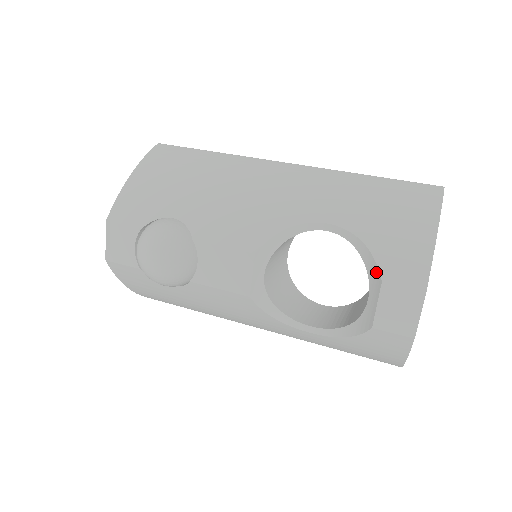
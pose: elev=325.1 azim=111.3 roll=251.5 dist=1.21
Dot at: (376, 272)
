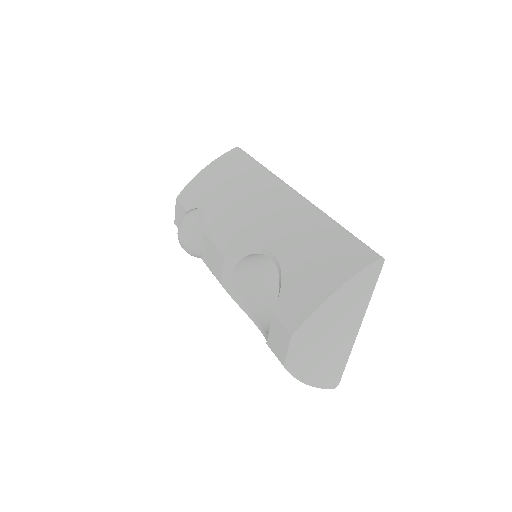
Dot at: (276, 305)
